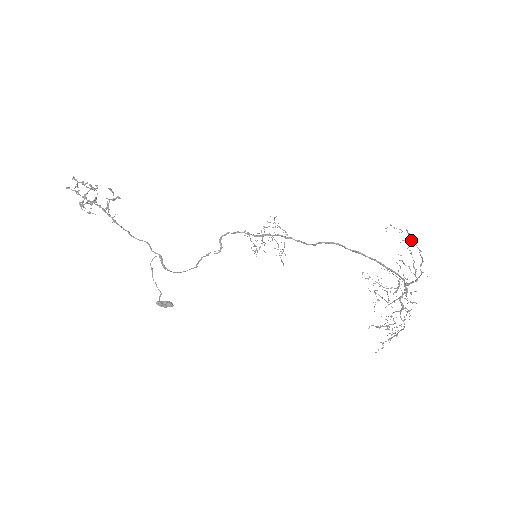
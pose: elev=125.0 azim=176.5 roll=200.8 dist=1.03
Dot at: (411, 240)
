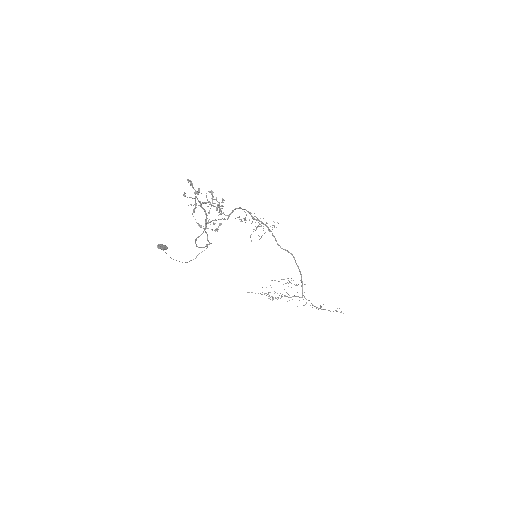
Dot at: occluded
